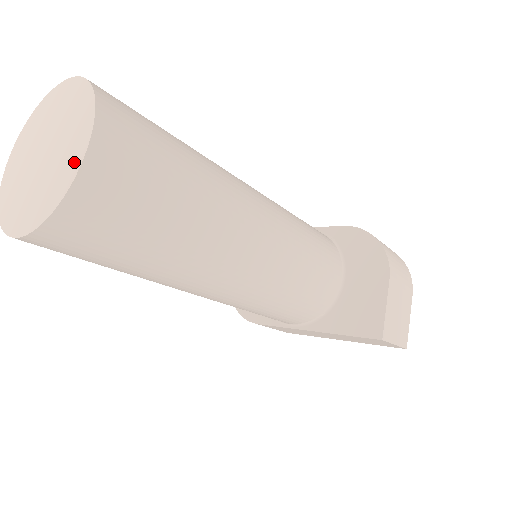
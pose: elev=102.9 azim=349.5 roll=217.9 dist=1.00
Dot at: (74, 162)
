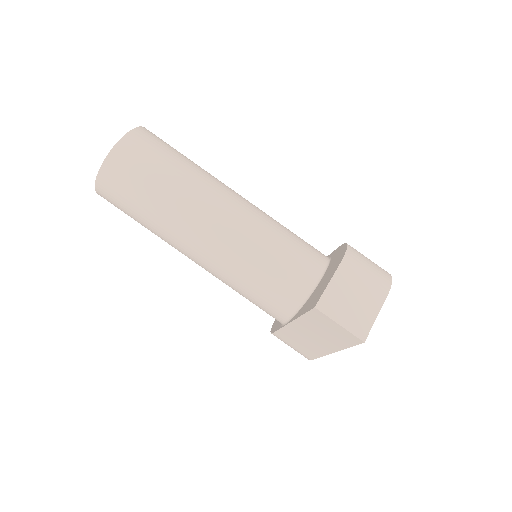
Dot at: occluded
